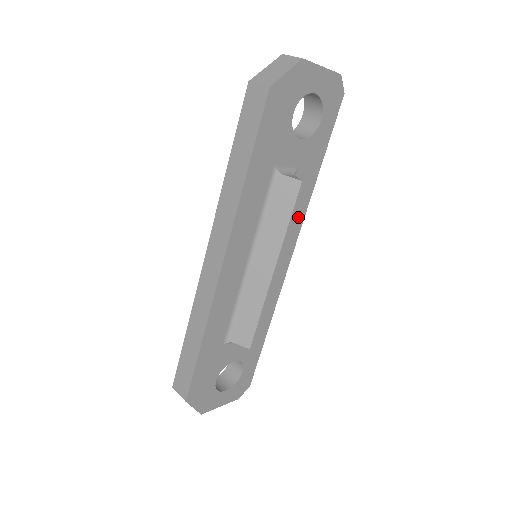
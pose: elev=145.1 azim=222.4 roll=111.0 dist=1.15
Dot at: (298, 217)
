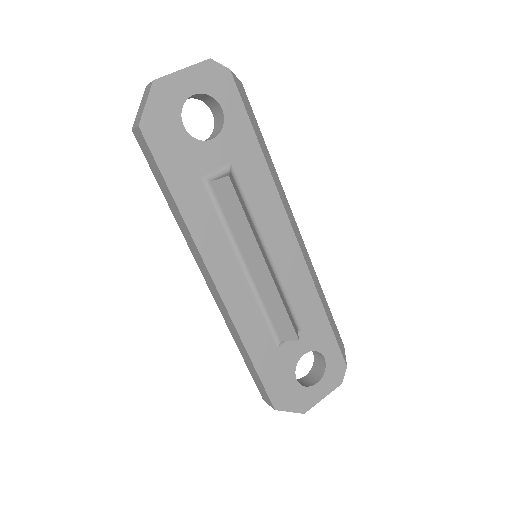
Dot at: (271, 200)
